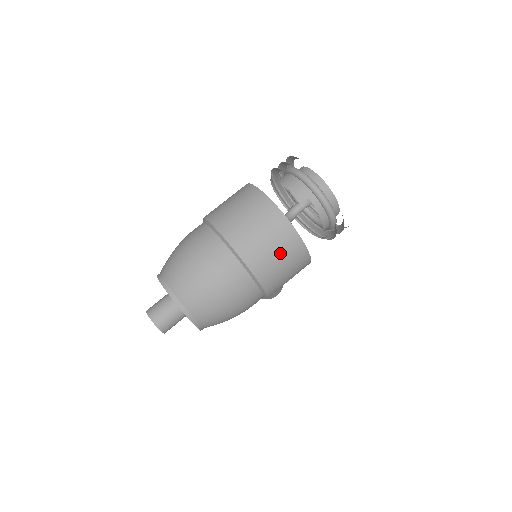
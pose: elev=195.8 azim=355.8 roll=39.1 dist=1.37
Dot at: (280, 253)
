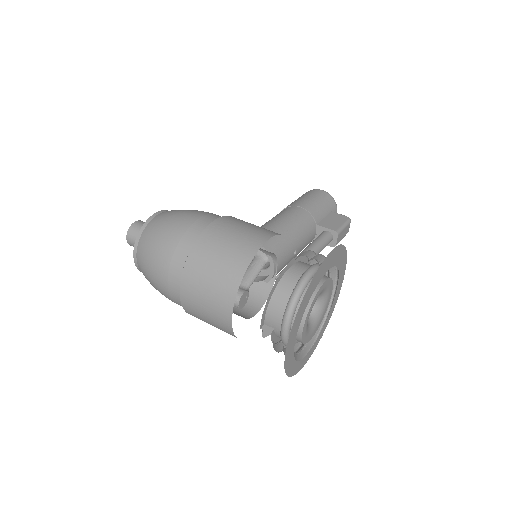
Dot at: (216, 327)
